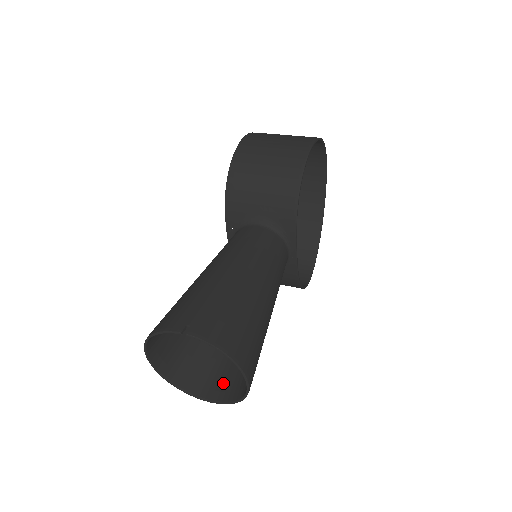
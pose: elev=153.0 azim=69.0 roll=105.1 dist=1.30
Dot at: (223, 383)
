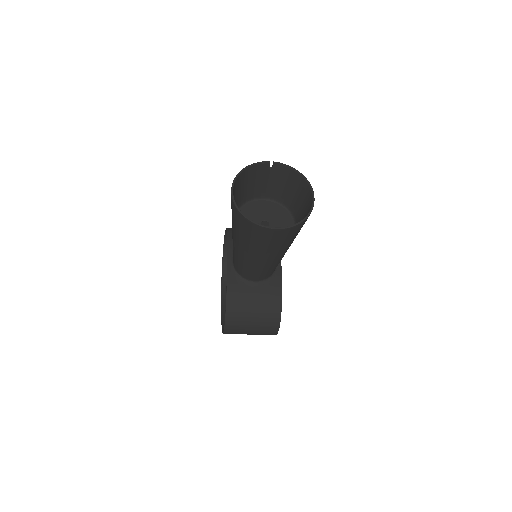
Dot at: (281, 234)
